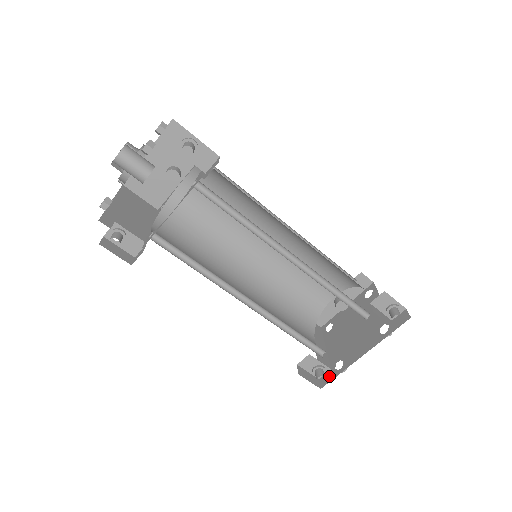
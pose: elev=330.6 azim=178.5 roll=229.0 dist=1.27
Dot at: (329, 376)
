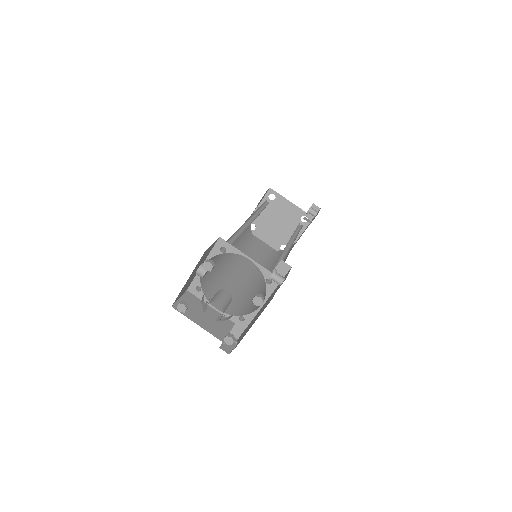
Dot at: occluded
